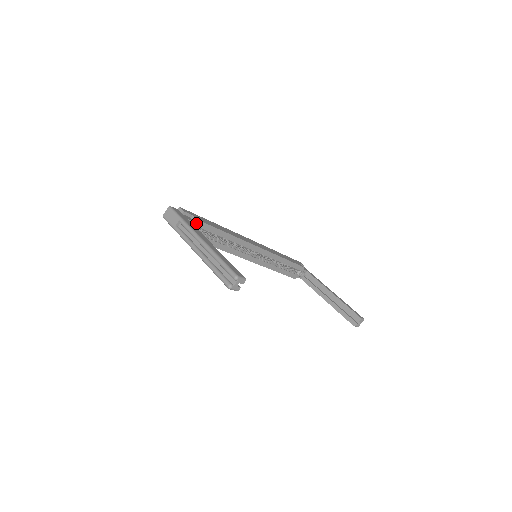
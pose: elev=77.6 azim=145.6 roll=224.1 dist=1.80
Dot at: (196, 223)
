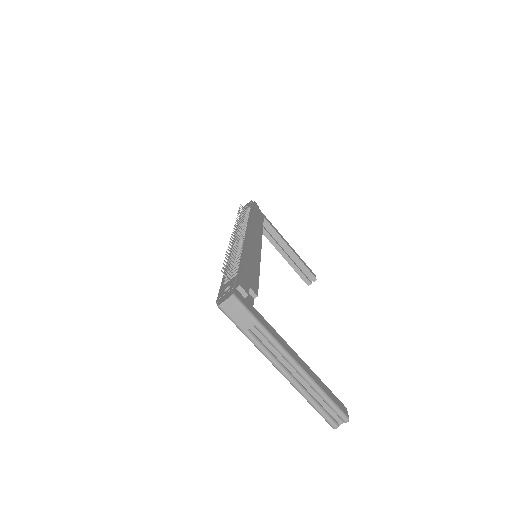
Dot at: (253, 298)
